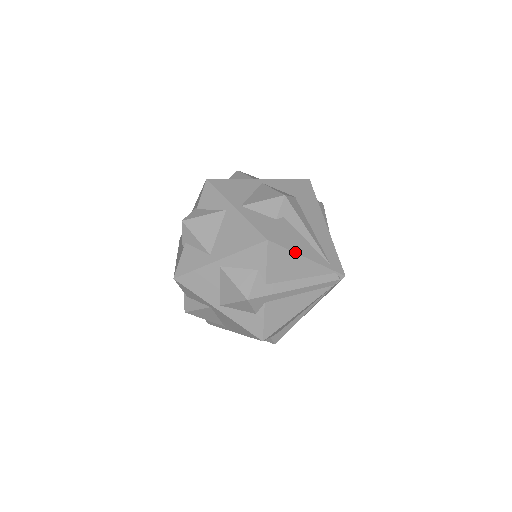
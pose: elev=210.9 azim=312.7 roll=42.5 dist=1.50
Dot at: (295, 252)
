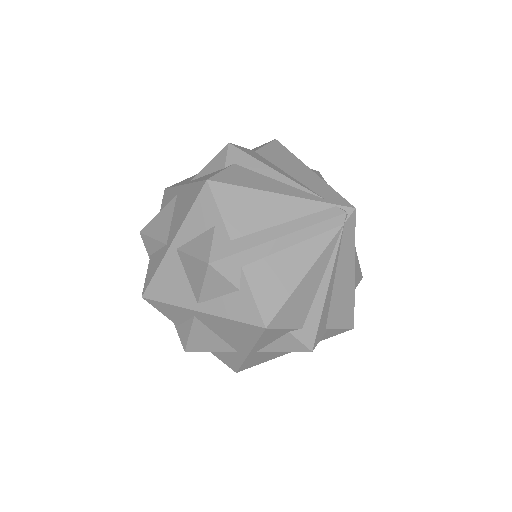
Dot at: (256, 189)
